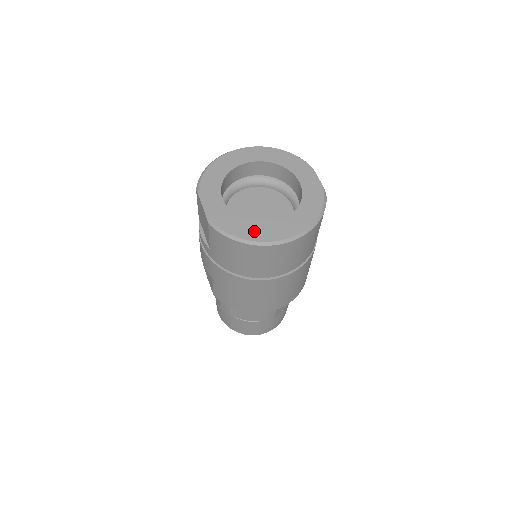
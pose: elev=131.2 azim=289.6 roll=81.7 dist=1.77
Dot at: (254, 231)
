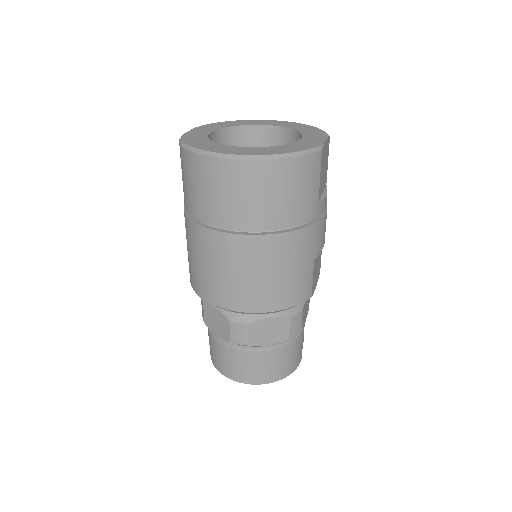
Dot at: (210, 146)
